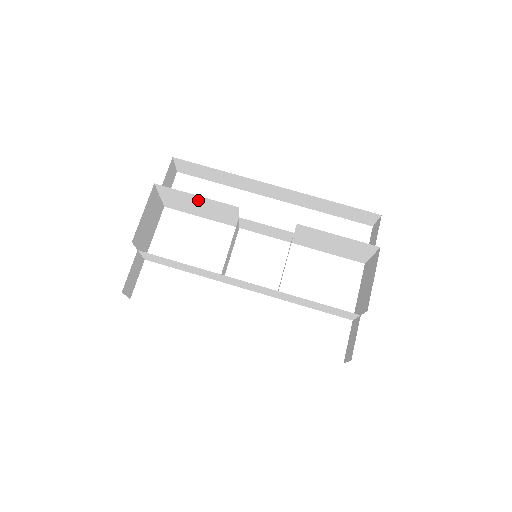
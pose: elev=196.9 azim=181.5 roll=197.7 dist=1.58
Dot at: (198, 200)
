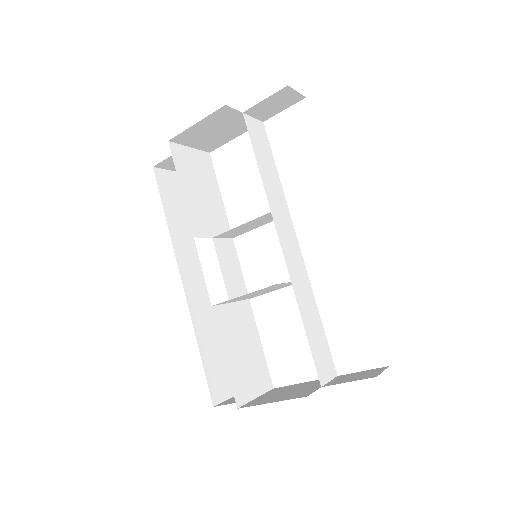
Dot at: occluded
